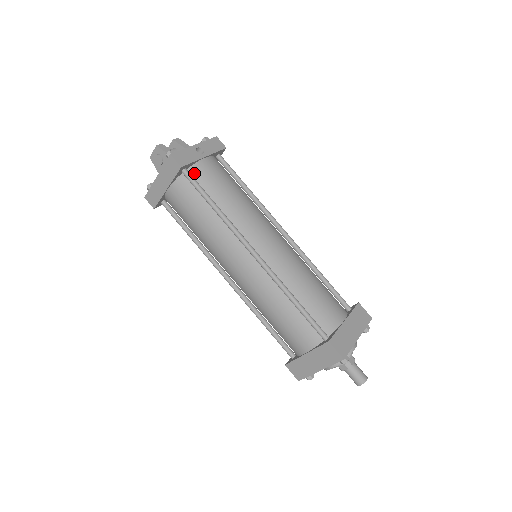
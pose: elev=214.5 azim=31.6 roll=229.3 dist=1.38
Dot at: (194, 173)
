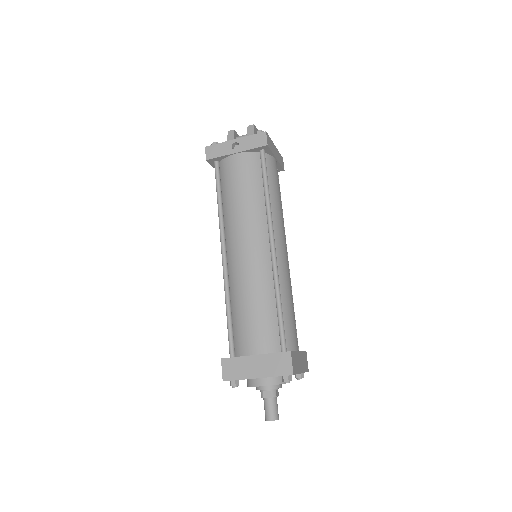
Dot at: (223, 166)
